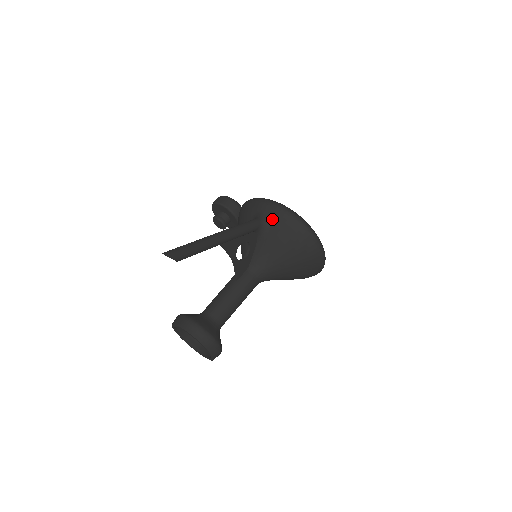
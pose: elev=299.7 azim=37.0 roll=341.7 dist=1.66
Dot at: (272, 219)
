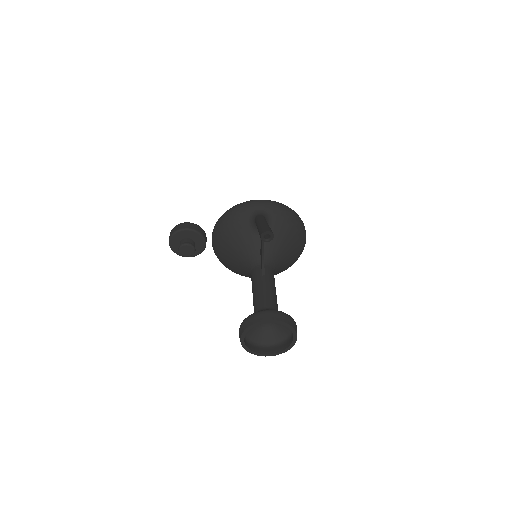
Dot at: (270, 213)
